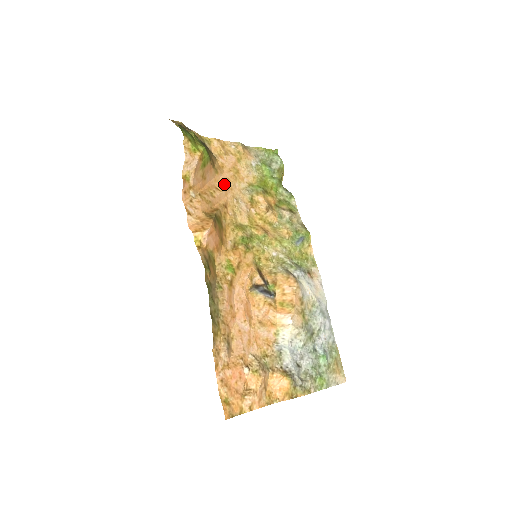
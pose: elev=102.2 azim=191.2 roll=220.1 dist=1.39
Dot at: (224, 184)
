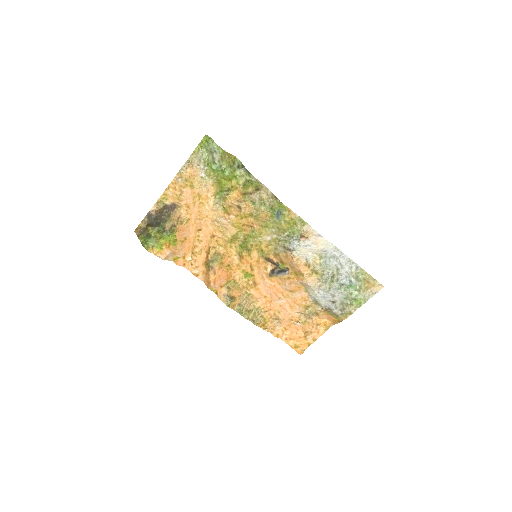
Dot at: (199, 221)
